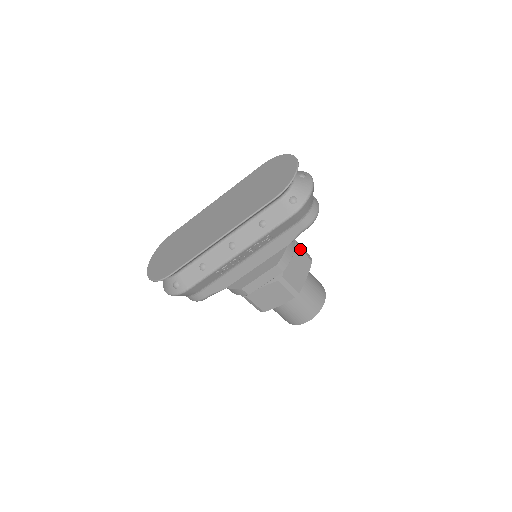
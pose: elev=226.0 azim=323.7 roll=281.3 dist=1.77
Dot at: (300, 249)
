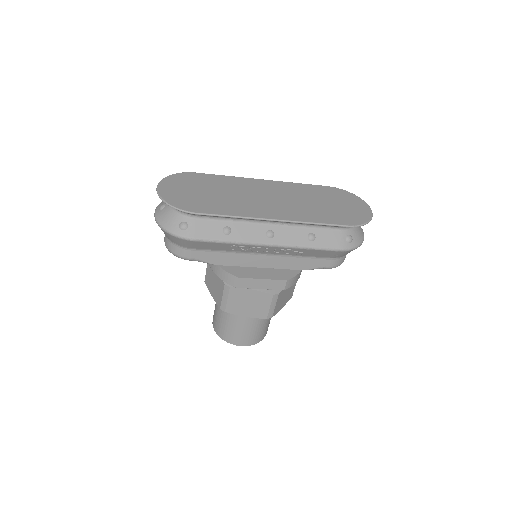
Dot at: occluded
